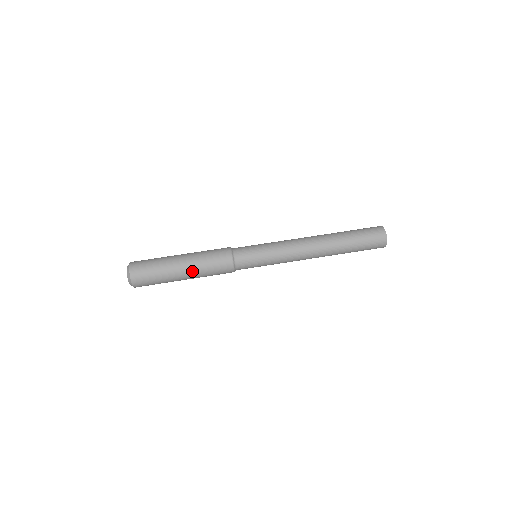
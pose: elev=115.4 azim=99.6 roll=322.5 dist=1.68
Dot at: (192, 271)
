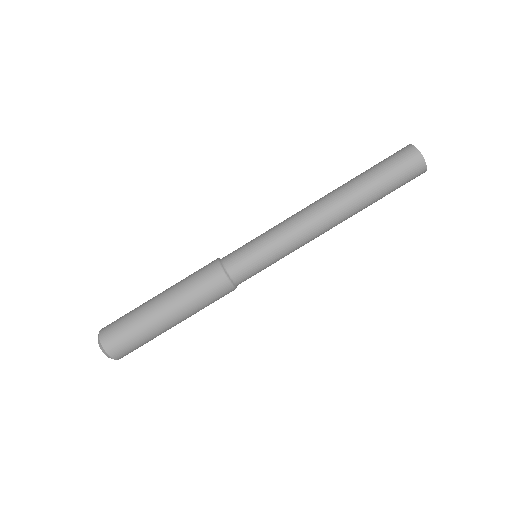
Dot at: occluded
